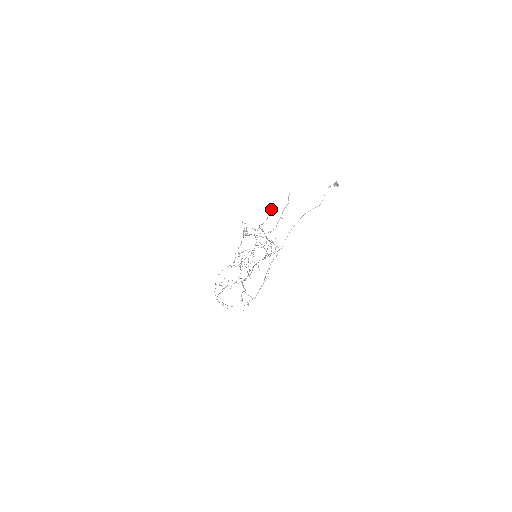
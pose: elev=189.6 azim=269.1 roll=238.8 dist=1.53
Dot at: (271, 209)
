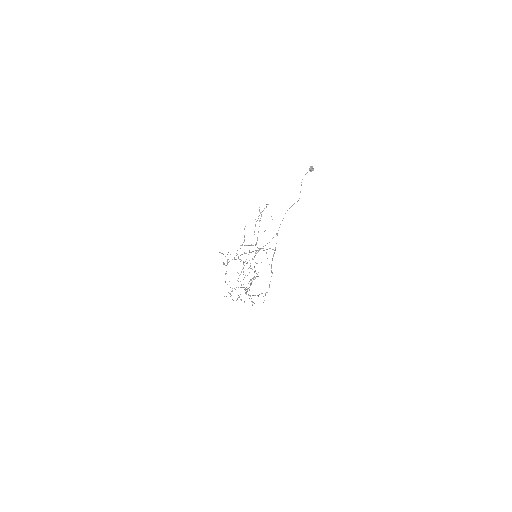
Dot at: occluded
